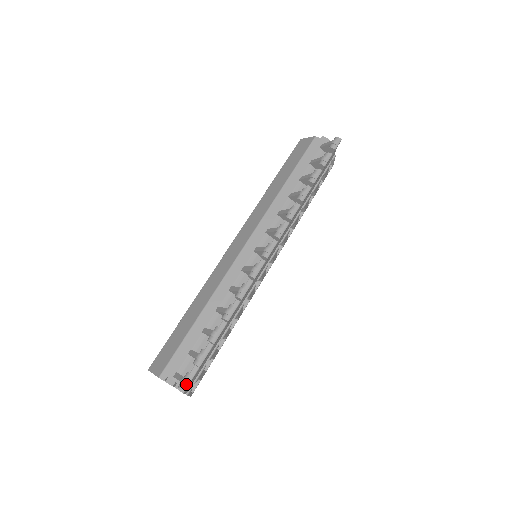
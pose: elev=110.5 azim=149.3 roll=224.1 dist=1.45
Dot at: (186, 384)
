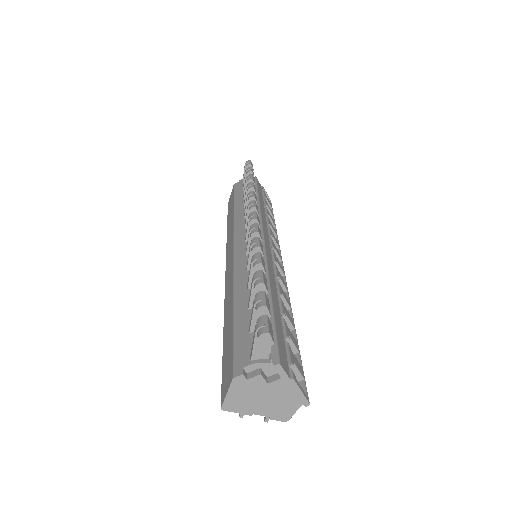
Dot at: (263, 325)
